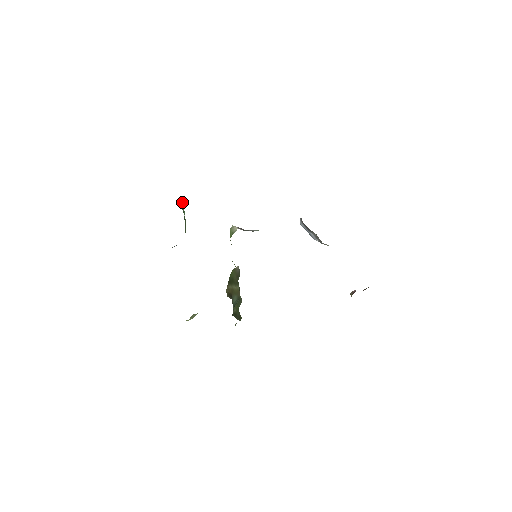
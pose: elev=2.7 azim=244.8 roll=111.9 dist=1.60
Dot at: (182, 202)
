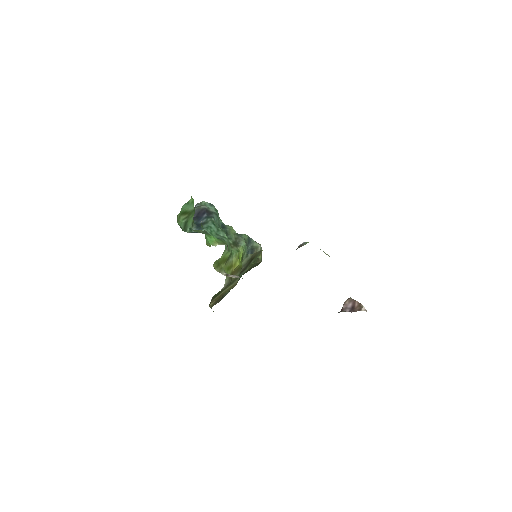
Dot at: (182, 206)
